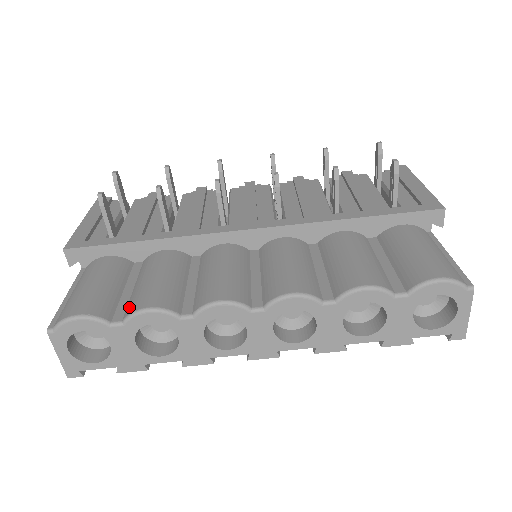
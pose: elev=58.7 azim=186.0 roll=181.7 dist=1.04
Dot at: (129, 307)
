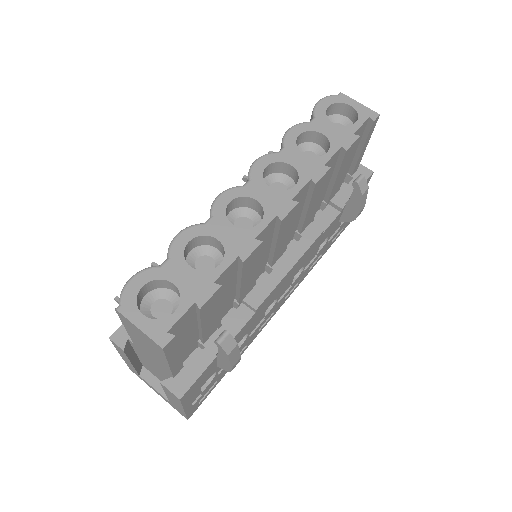
Dot at: occluded
